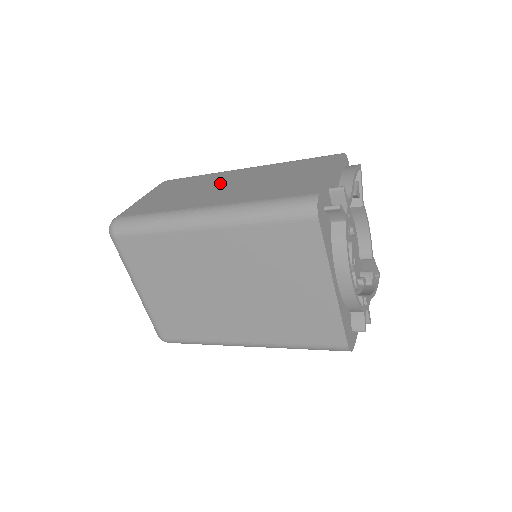
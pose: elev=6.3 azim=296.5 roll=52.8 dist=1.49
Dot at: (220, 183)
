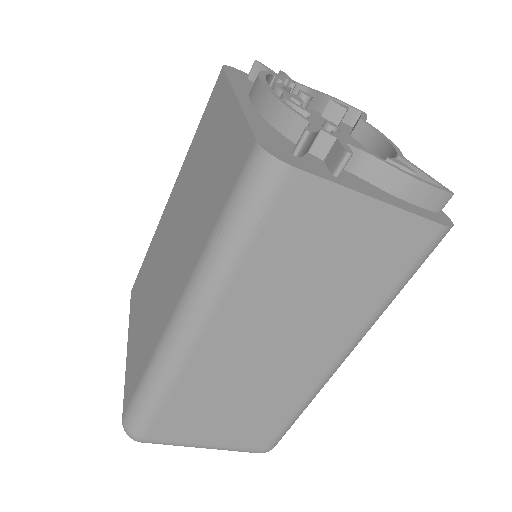
Dot at: occluded
